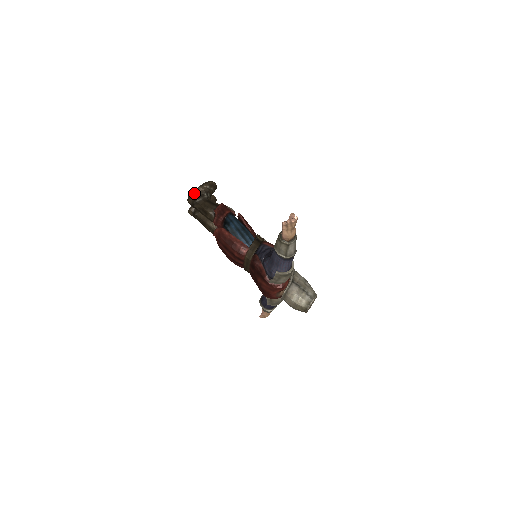
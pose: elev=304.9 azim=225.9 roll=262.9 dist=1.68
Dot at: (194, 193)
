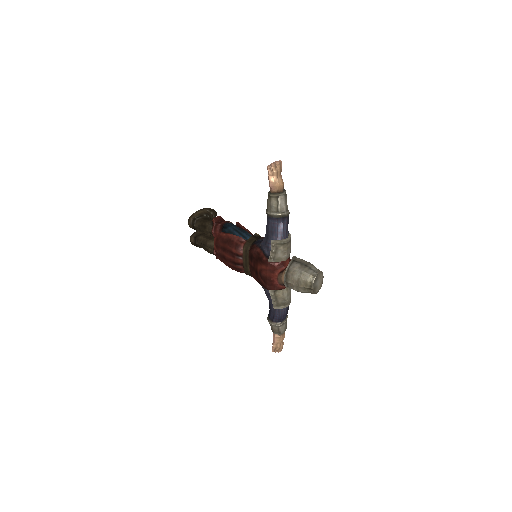
Dot at: (194, 215)
